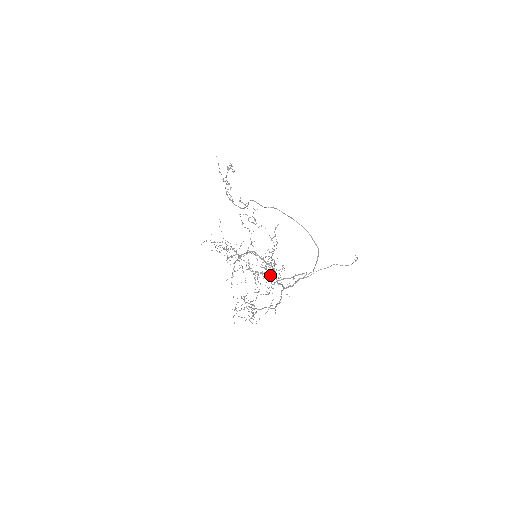
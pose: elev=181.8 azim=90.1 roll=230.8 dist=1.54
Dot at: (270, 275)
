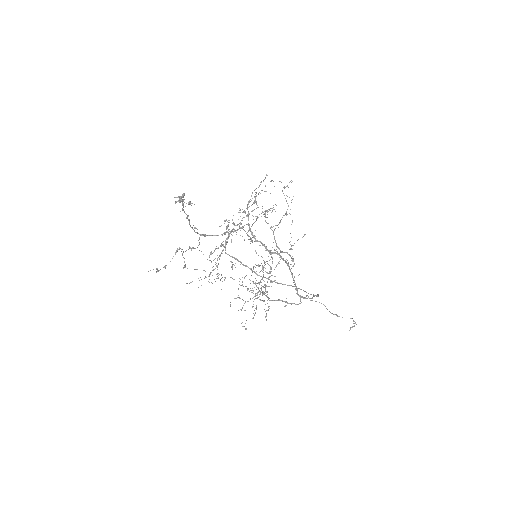
Dot at: occluded
